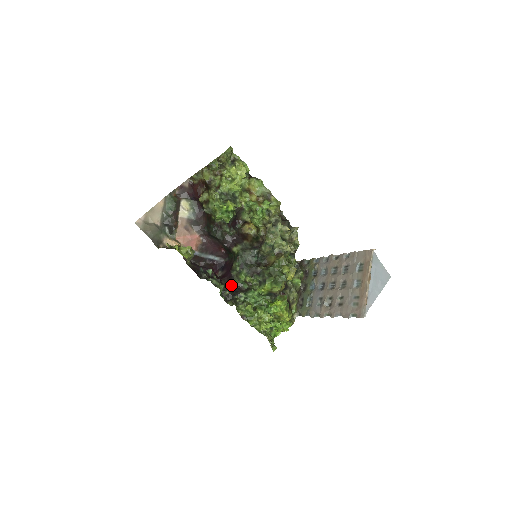
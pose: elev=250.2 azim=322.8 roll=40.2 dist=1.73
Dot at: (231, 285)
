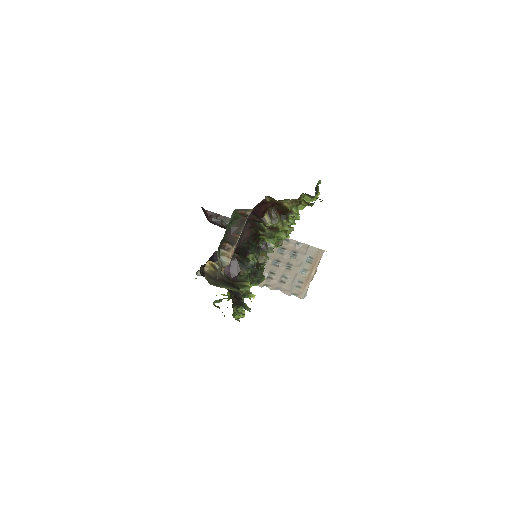
Dot at: occluded
